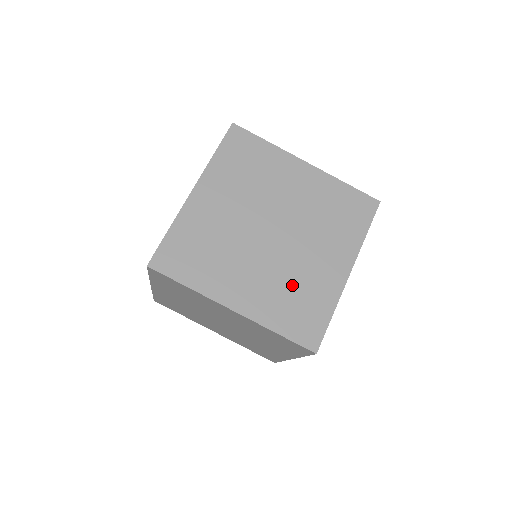
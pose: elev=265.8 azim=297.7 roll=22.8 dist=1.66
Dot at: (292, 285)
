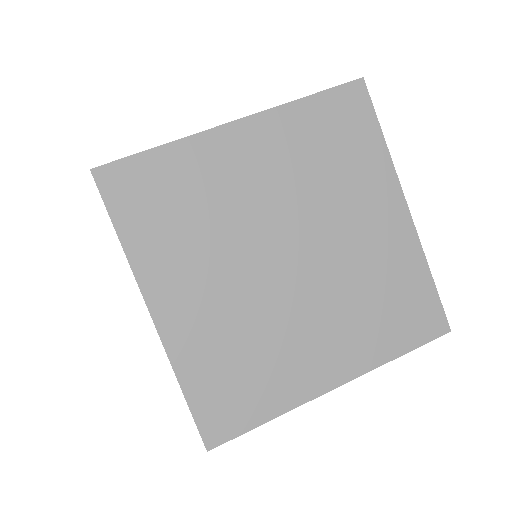
Dot at: occluded
